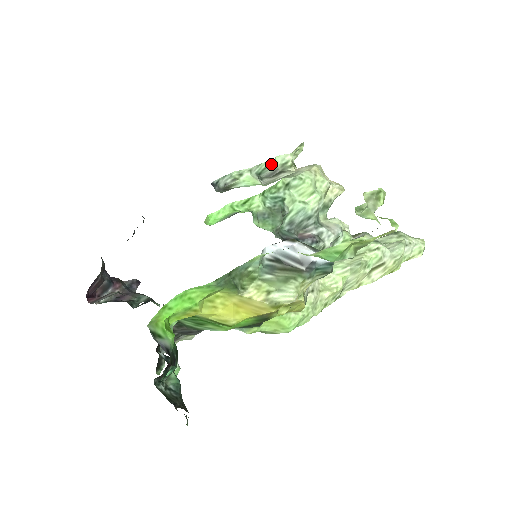
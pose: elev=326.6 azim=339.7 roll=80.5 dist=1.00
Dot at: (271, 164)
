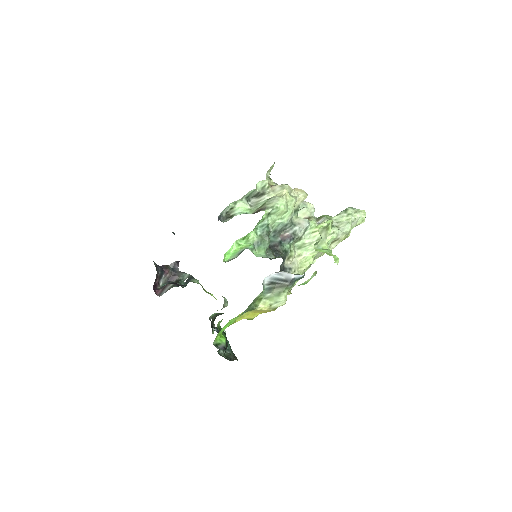
Dot at: (254, 190)
